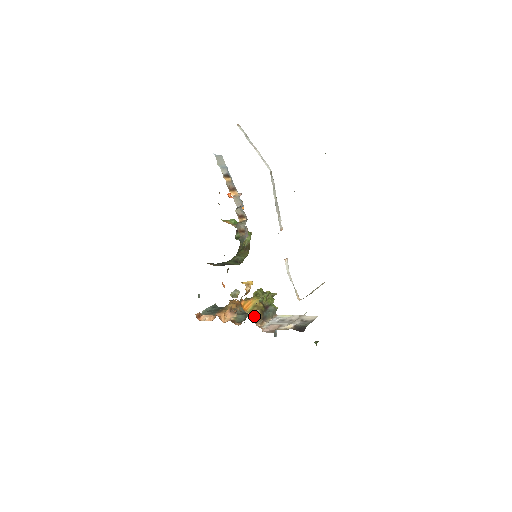
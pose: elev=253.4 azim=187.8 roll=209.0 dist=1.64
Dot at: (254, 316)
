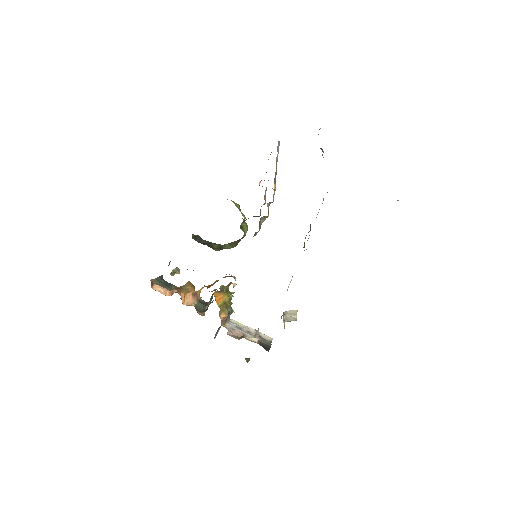
Dot at: (222, 313)
